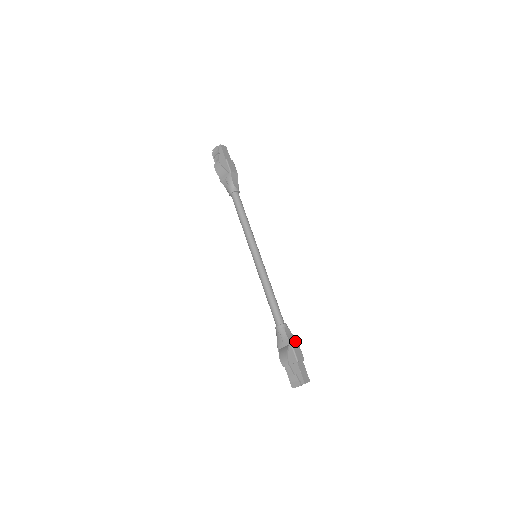
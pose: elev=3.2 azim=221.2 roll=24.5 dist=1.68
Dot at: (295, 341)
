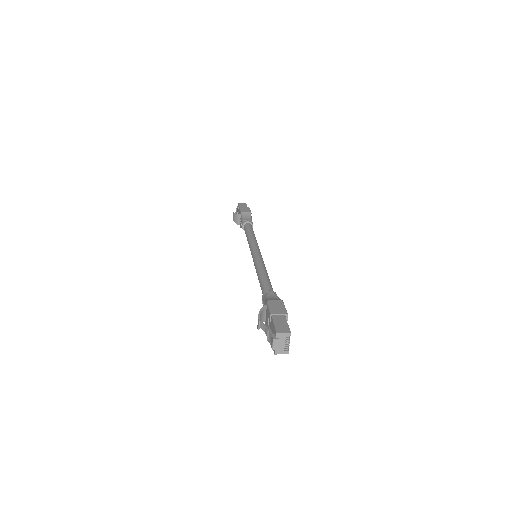
Dot at: (277, 300)
